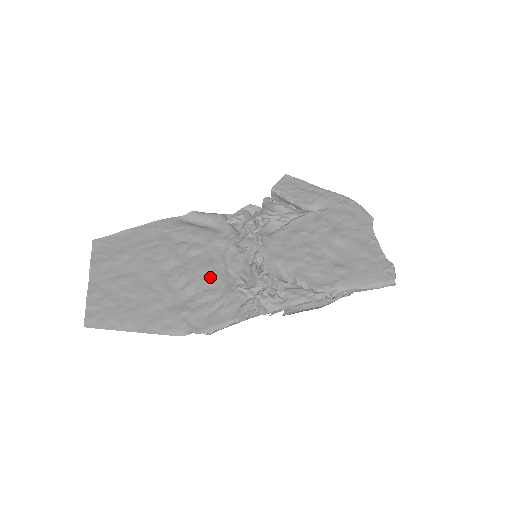
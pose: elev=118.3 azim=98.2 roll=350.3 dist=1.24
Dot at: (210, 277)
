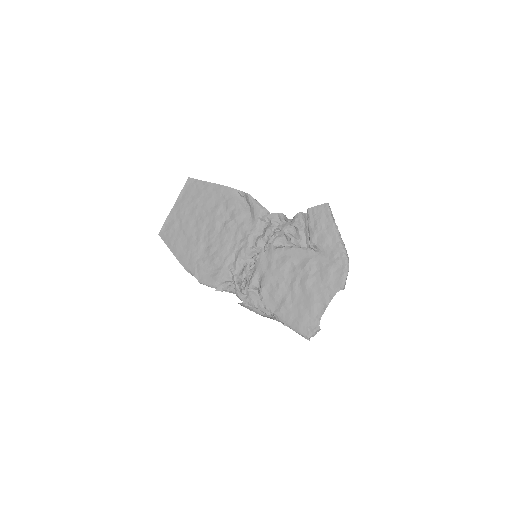
Dot at: (223, 252)
